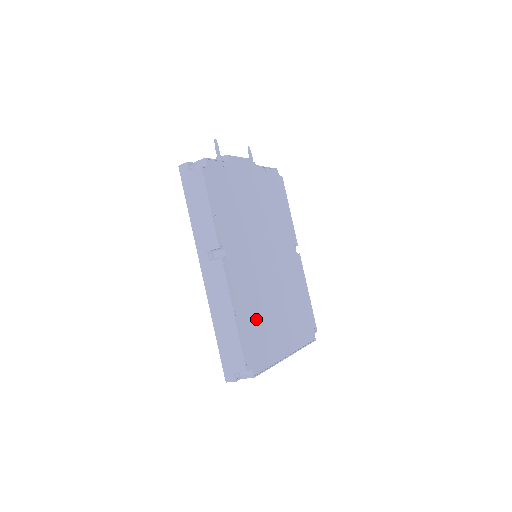
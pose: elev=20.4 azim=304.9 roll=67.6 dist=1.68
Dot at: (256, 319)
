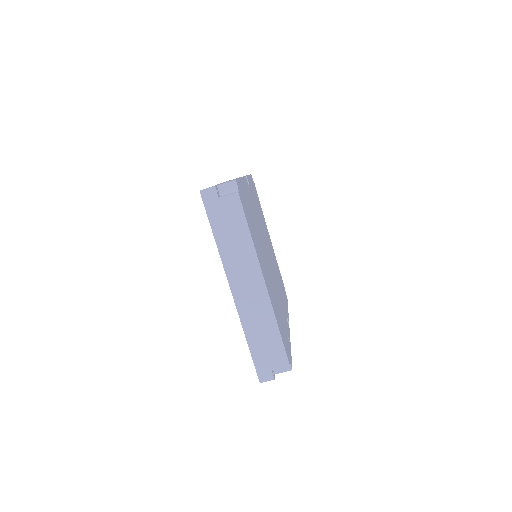
Dot at: (252, 217)
